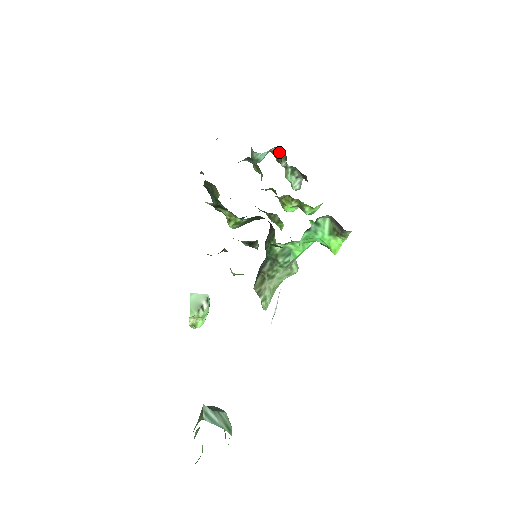
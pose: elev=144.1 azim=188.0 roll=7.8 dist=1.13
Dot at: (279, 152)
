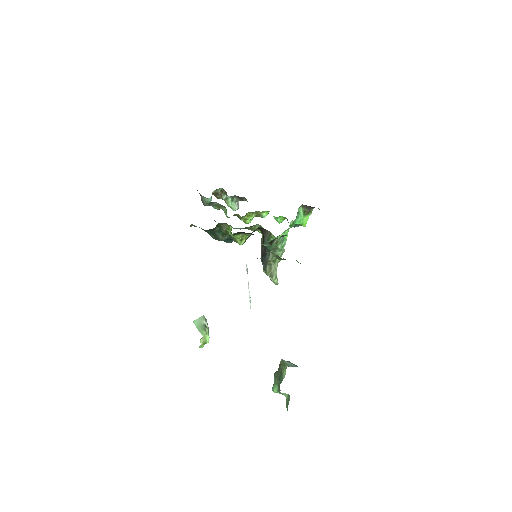
Dot at: (218, 191)
